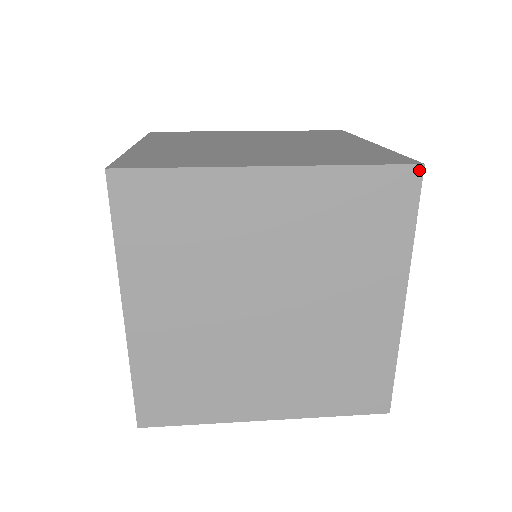
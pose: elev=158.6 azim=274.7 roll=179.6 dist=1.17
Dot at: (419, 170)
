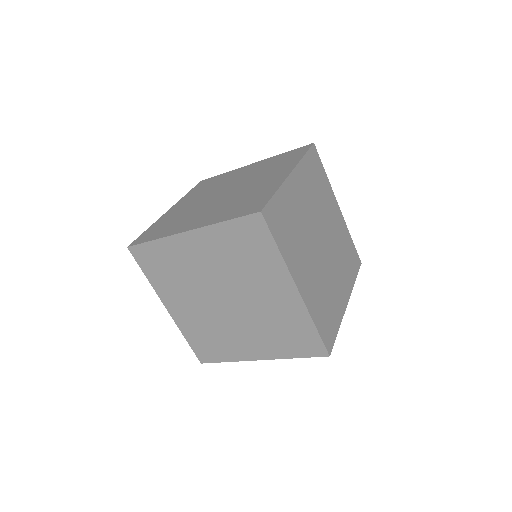
Dot at: (260, 215)
